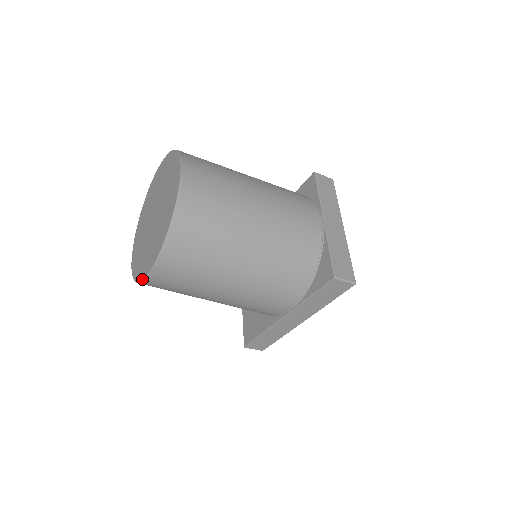
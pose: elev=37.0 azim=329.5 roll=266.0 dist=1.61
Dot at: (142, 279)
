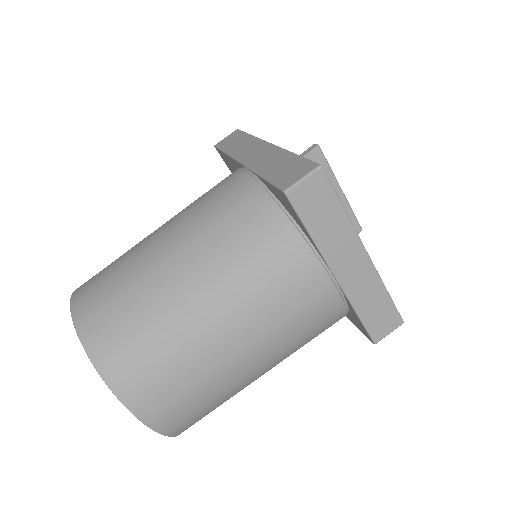
Dot at: occluded
